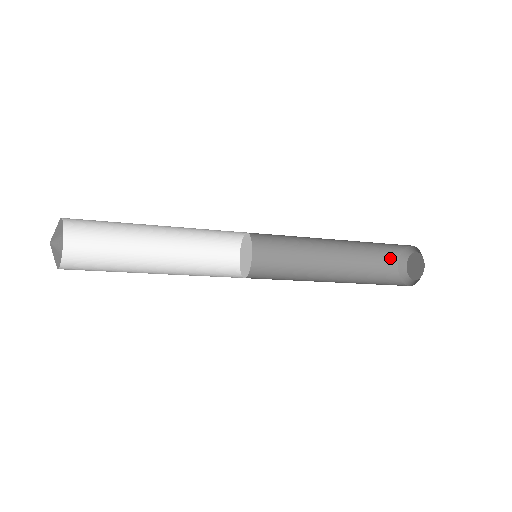
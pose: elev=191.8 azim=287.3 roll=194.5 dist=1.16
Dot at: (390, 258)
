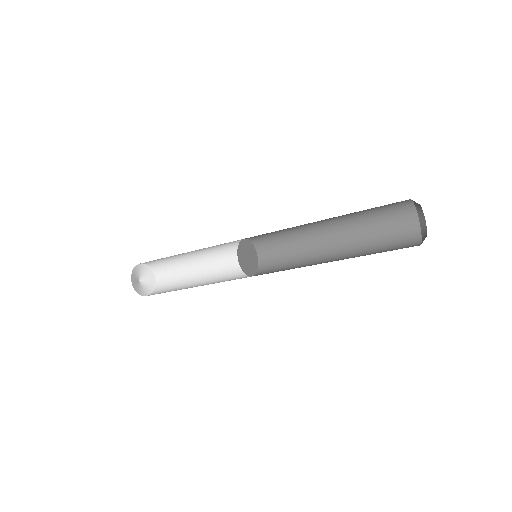
Dot at: (406, 220)
